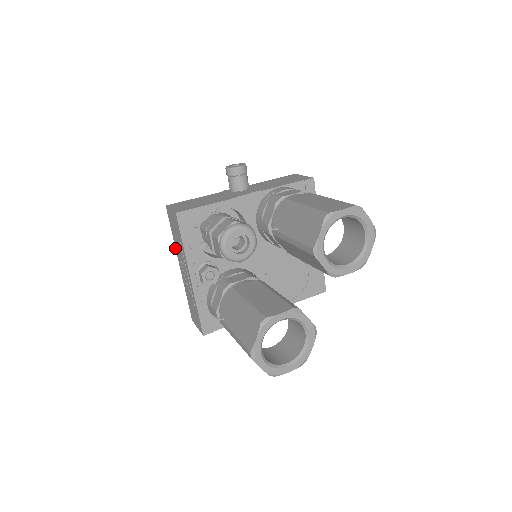
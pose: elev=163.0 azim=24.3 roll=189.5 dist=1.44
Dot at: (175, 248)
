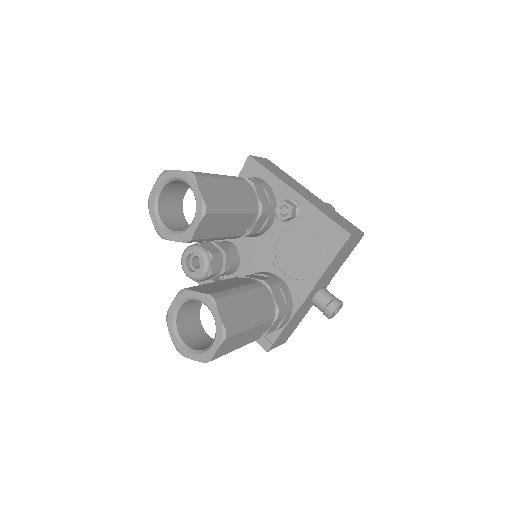
Dot at: occluded
